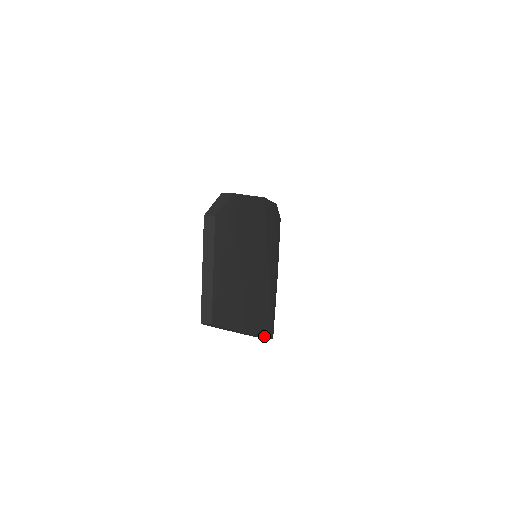
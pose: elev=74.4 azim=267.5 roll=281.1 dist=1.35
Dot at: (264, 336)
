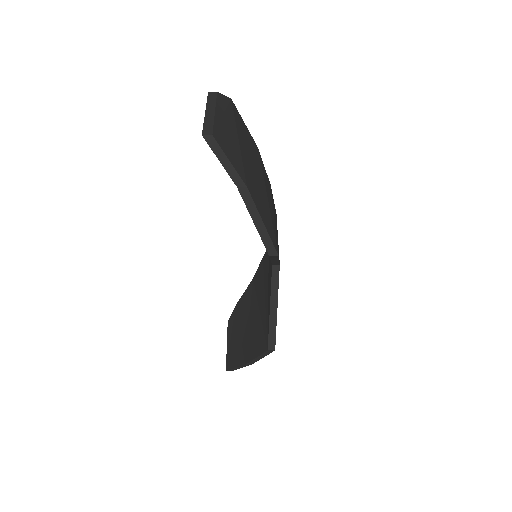
Dot at: (267, 231)
